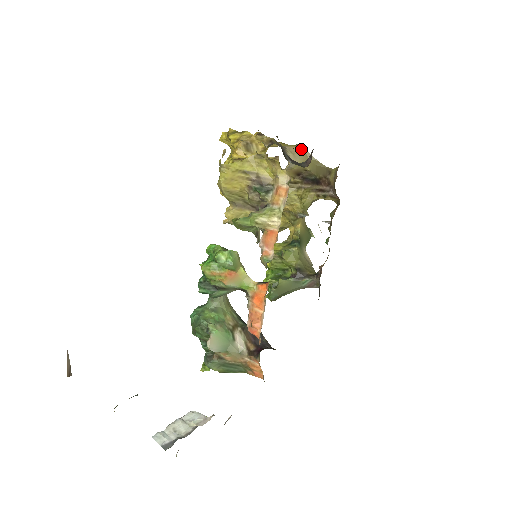
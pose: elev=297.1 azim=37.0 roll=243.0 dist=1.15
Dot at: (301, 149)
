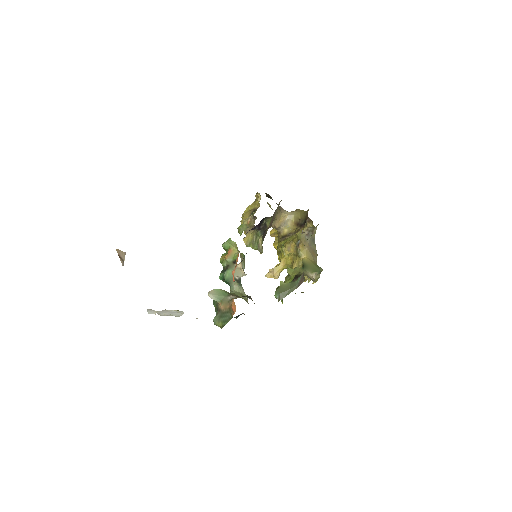
Dot at: (296, 210)
